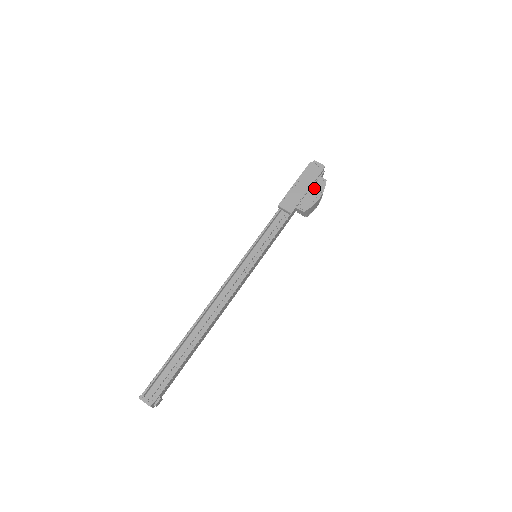
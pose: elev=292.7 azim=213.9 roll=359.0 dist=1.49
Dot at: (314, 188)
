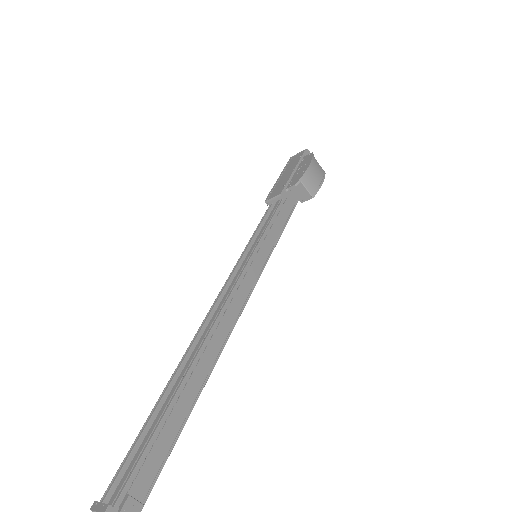
Dot at: (301, 165)
